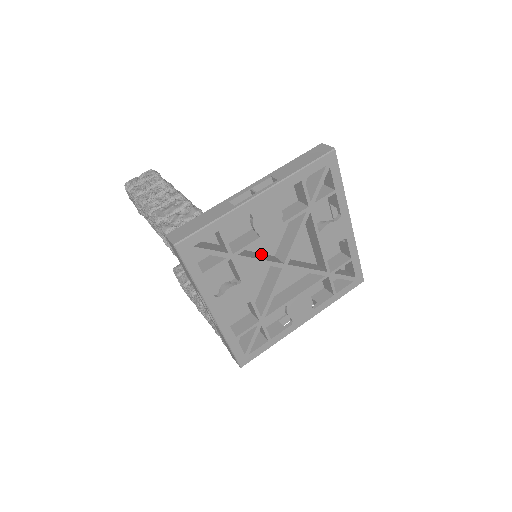
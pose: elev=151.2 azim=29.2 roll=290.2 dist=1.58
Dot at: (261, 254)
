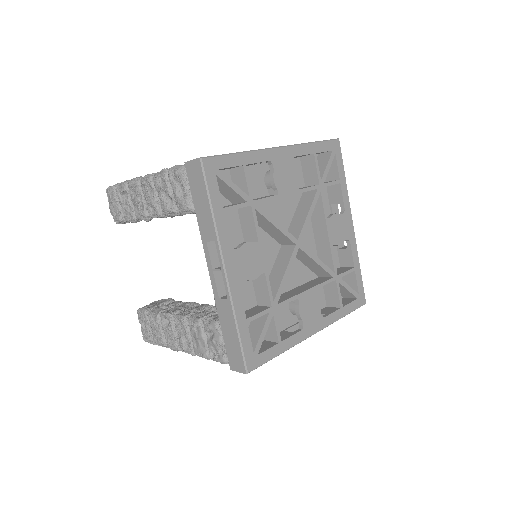
Dot at: occluded
